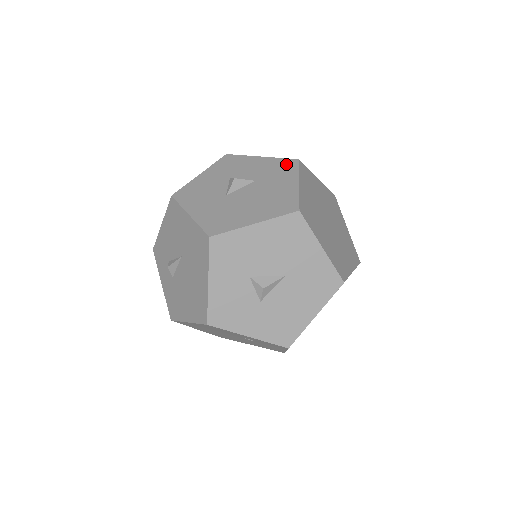
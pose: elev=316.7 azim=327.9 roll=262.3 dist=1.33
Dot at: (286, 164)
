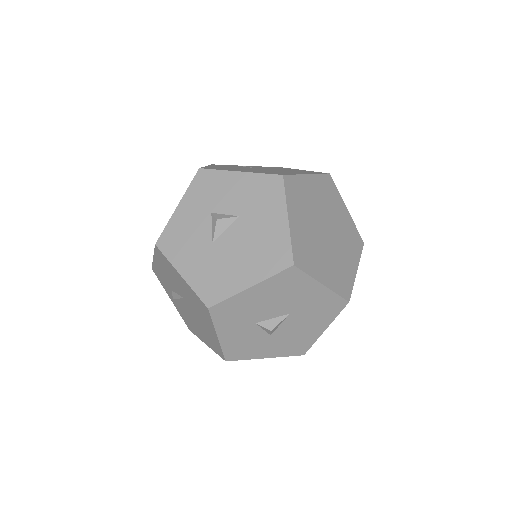
Dot at: (269, 185)
